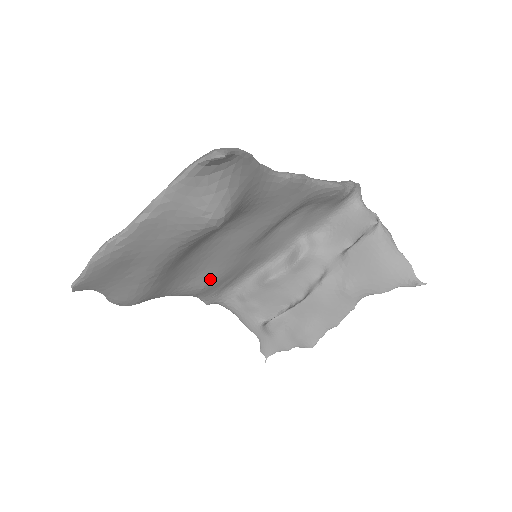
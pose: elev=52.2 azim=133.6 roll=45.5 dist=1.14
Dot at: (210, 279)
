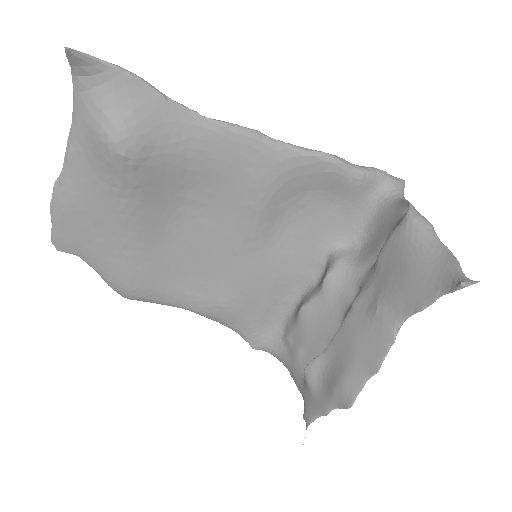
Dot at: (224, 292)
